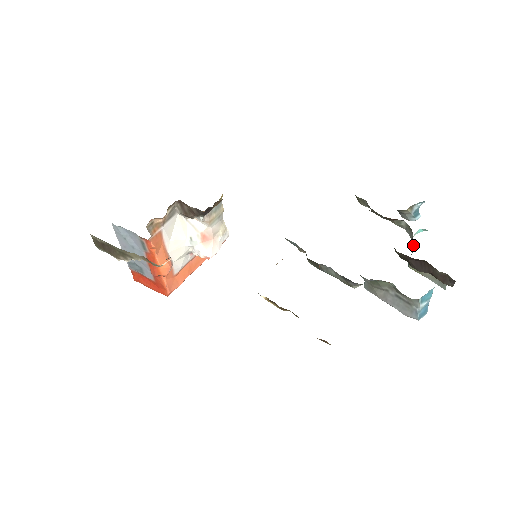
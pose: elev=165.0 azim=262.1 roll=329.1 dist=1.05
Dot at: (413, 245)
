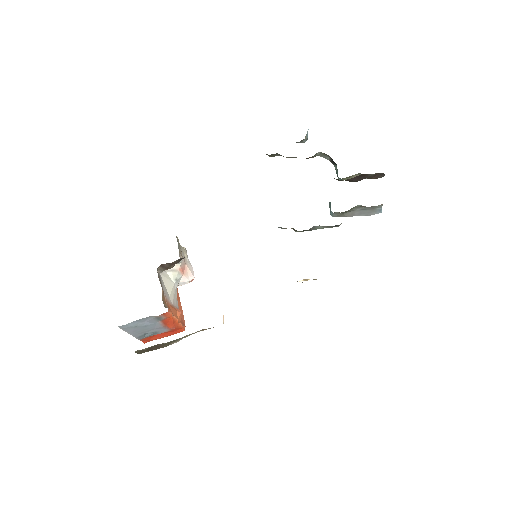
Dot at: (334, 164)
